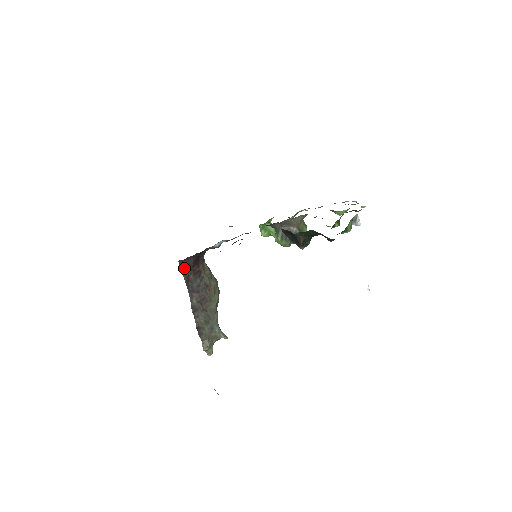
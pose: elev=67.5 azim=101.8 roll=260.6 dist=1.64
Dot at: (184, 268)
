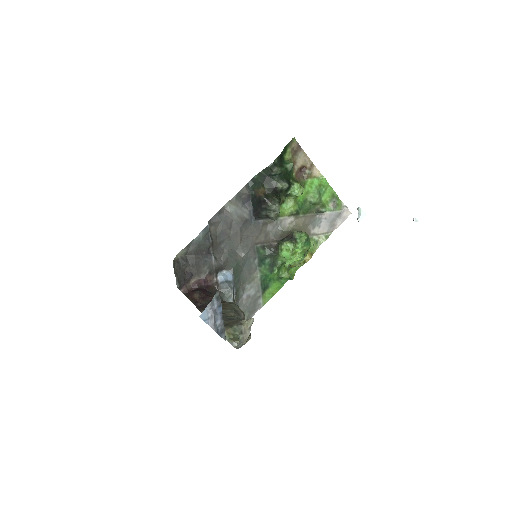
Dot at: (191, 297)
